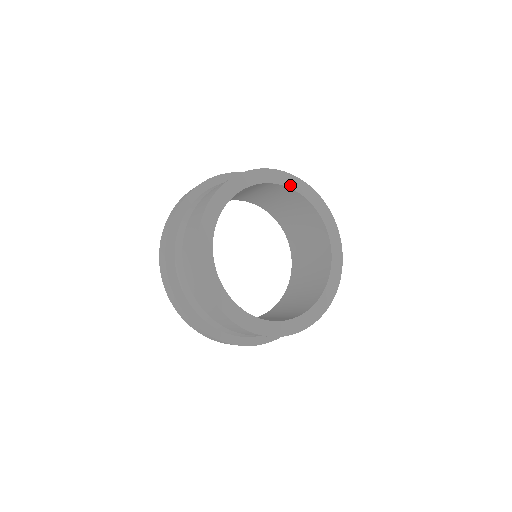
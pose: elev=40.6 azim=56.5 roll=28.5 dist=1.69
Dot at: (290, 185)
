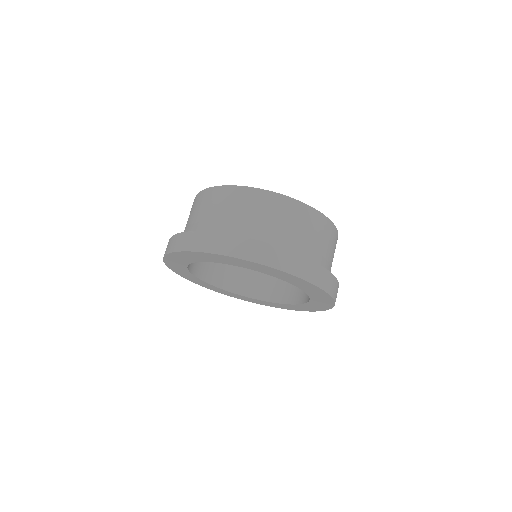
Dot at: occluded
